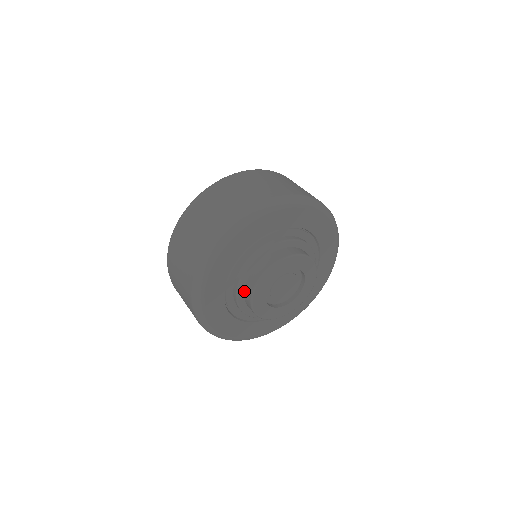
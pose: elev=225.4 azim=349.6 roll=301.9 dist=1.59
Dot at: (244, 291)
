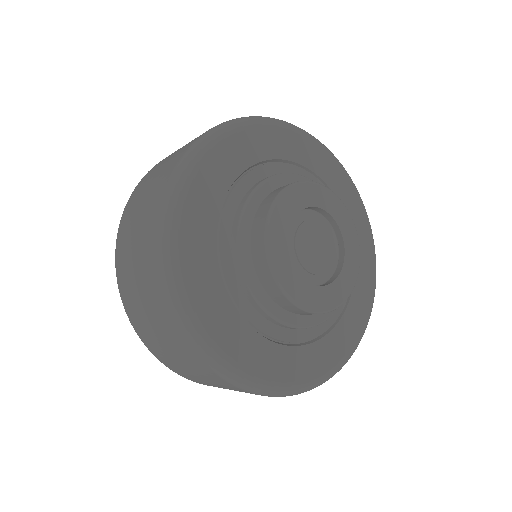
Dot at: (280, 307)
